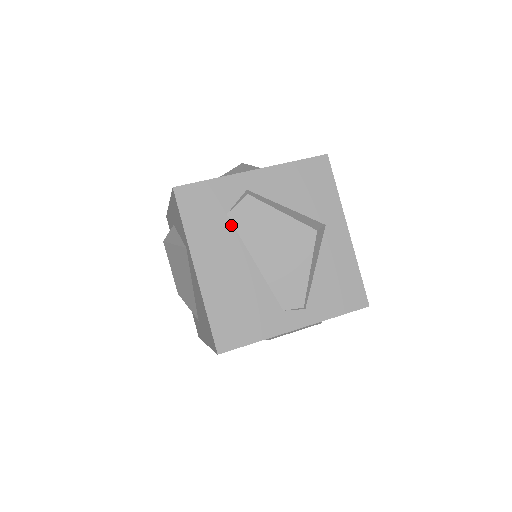
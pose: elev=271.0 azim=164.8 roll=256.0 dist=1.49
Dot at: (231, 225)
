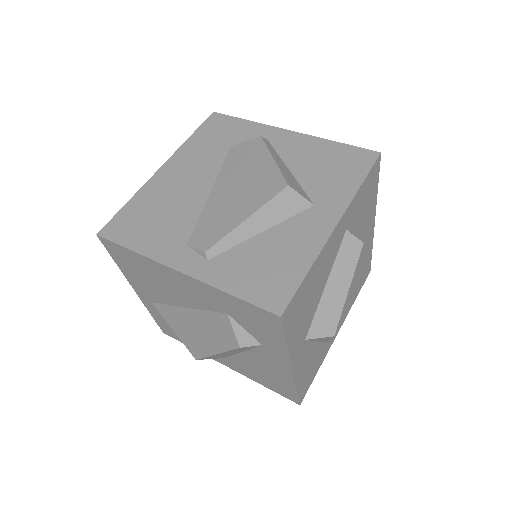
Dot at: (225, 155)
